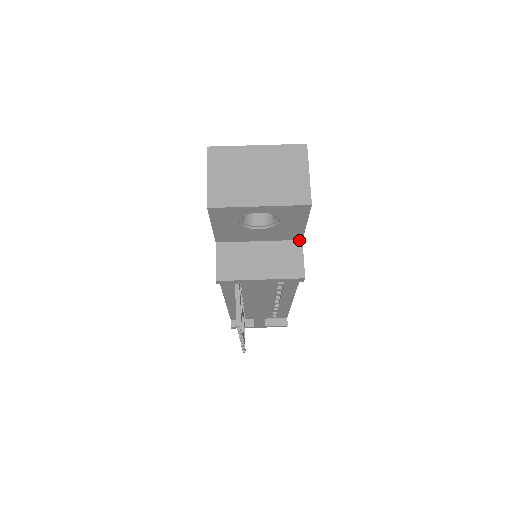
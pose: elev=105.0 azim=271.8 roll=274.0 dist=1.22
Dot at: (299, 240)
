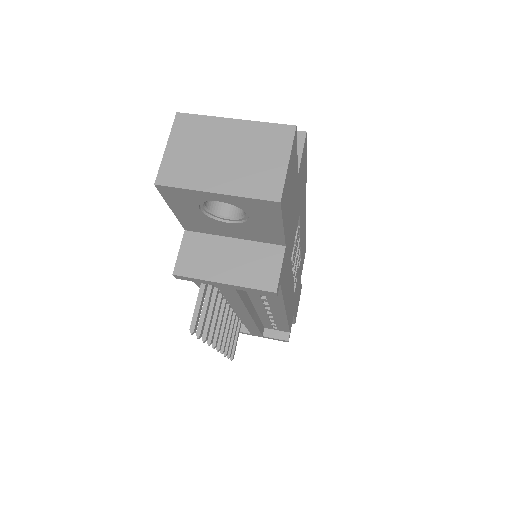
Dot at: (281, 245)
